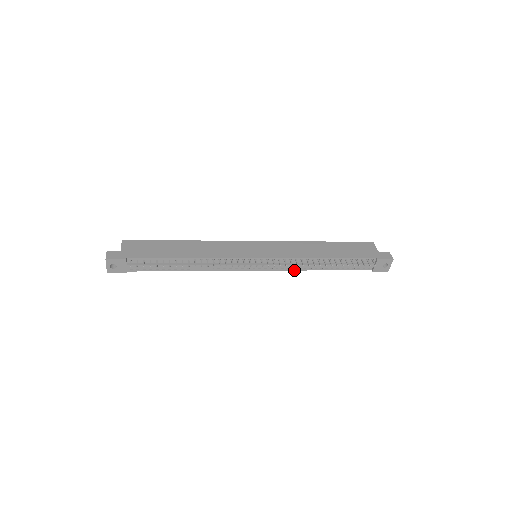
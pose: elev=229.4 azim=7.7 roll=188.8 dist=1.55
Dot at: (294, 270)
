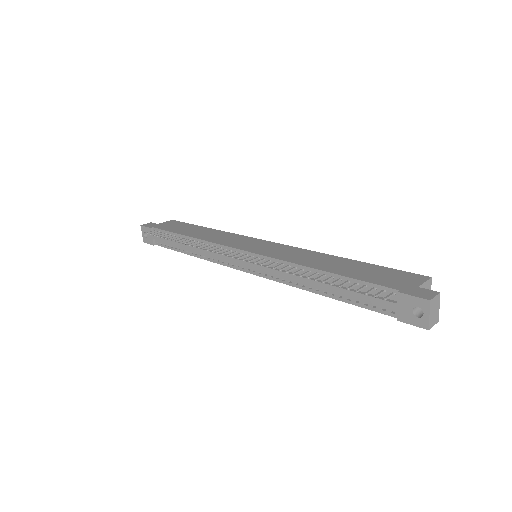
Dot at: (285, 283)
